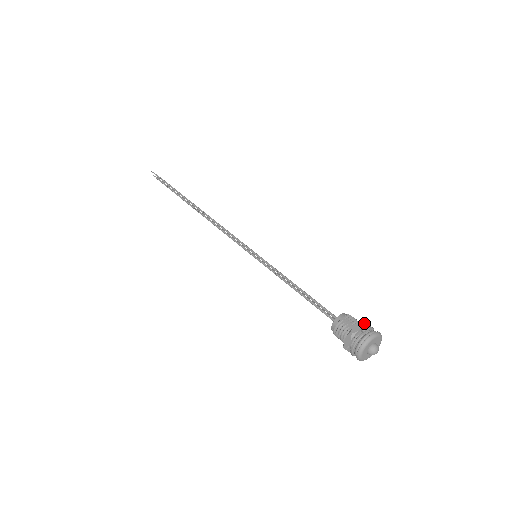
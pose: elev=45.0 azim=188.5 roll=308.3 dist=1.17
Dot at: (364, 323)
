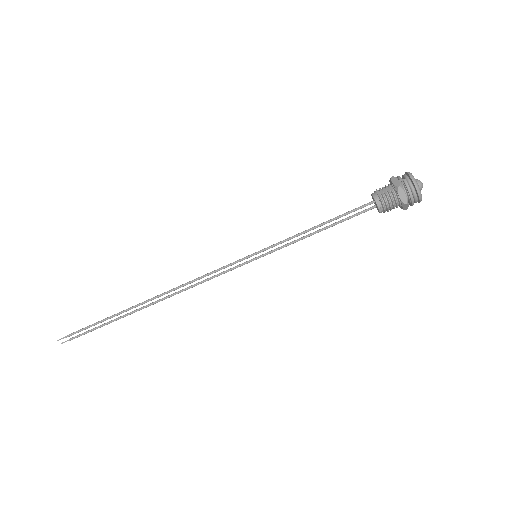
Dot at: (393, 177)
